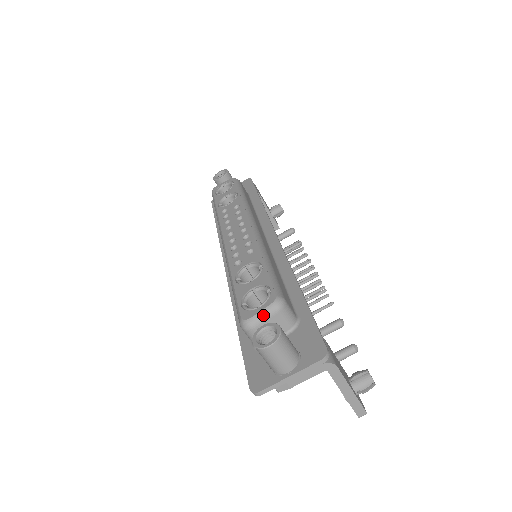
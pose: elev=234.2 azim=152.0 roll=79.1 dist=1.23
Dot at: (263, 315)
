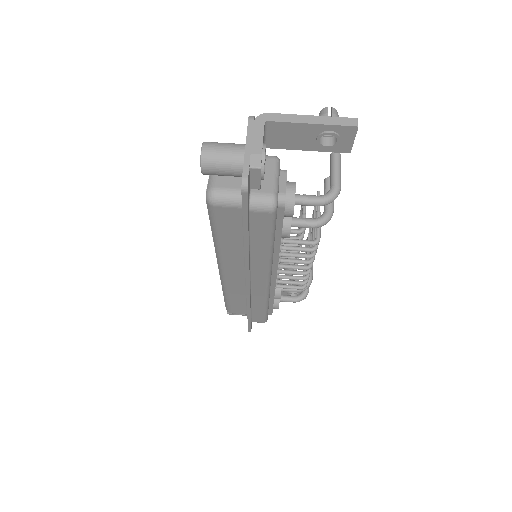
Dot at: (211, 179)
